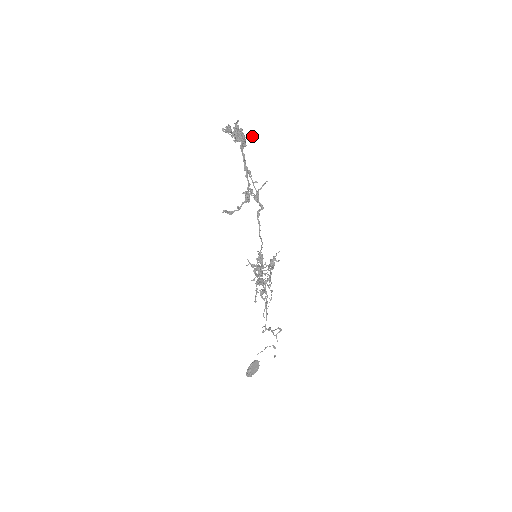
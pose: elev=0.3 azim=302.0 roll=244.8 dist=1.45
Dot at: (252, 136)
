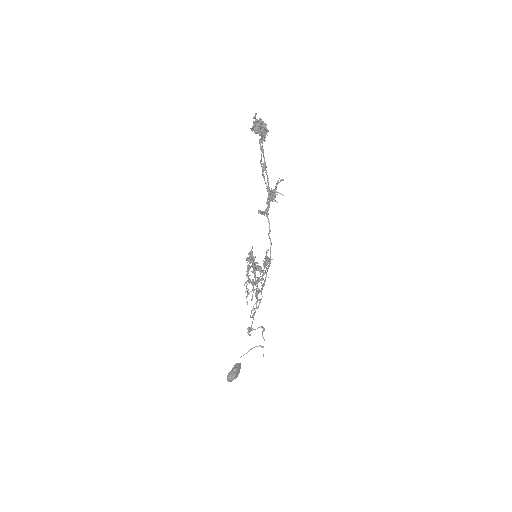
Dot at: occluded
